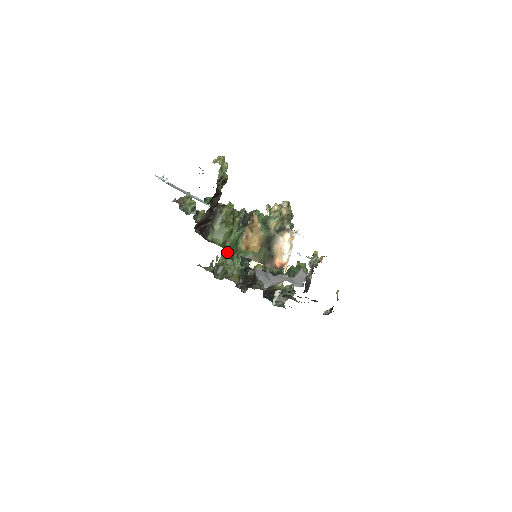
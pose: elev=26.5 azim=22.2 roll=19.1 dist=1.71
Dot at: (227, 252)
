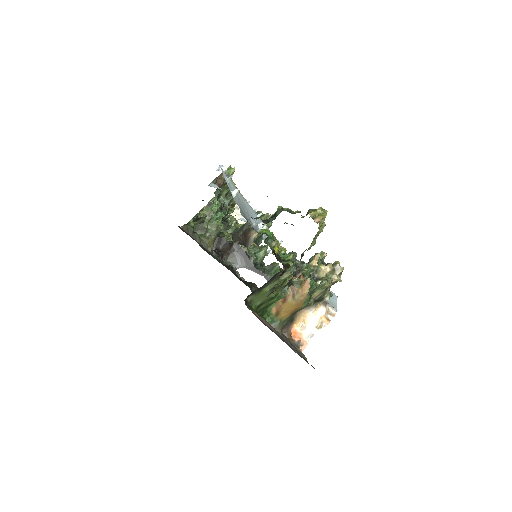
Dot at: (215, 202)
